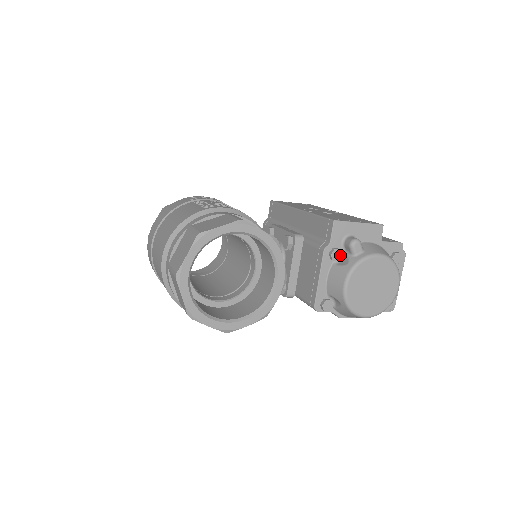
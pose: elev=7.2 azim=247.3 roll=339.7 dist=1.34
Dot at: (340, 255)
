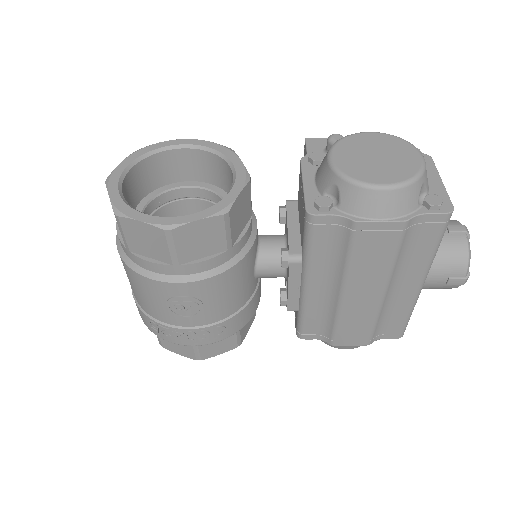
Dot at: (322, 156)
